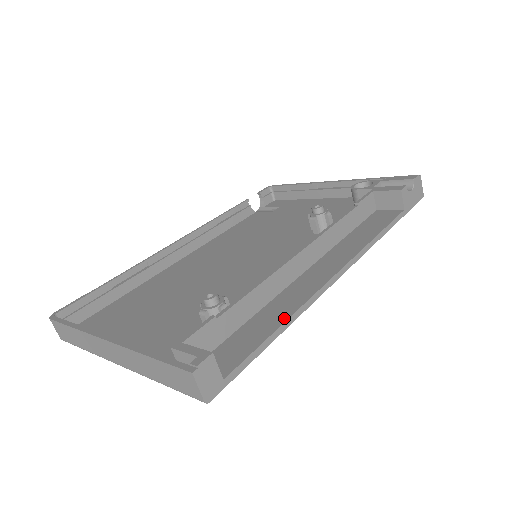
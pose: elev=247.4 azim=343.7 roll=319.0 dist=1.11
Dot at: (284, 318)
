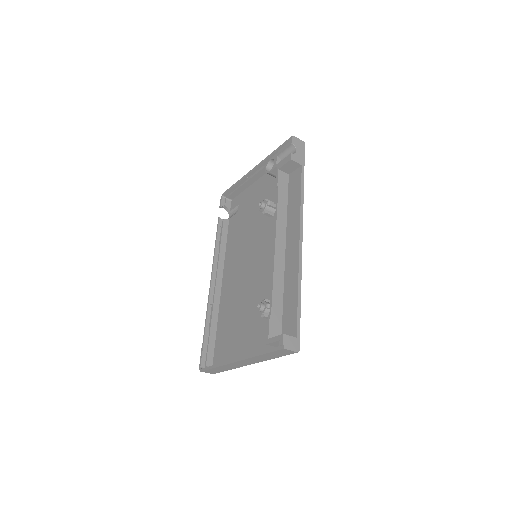
Dot at: (296, 288)
